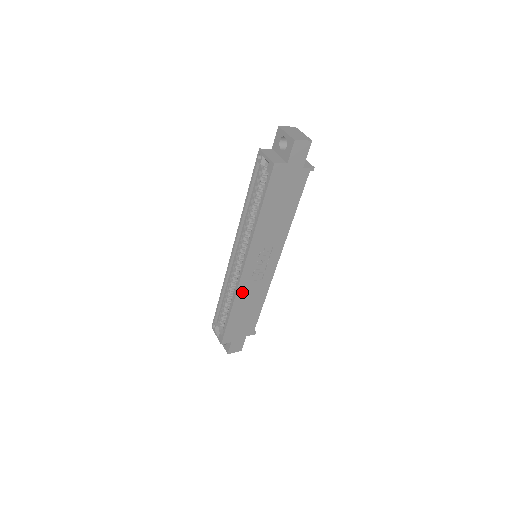
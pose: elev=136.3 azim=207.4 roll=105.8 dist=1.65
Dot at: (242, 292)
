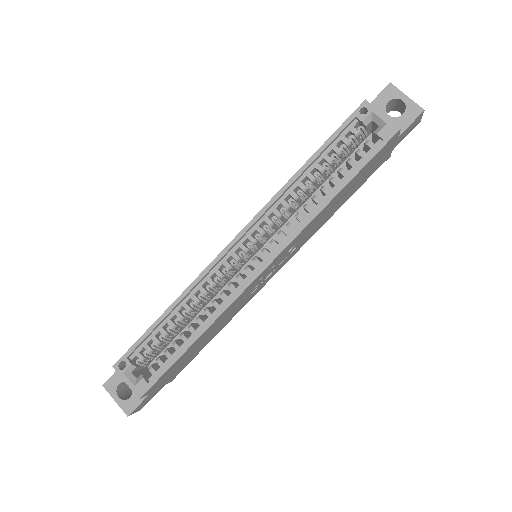
Dot at: (228, 310)
